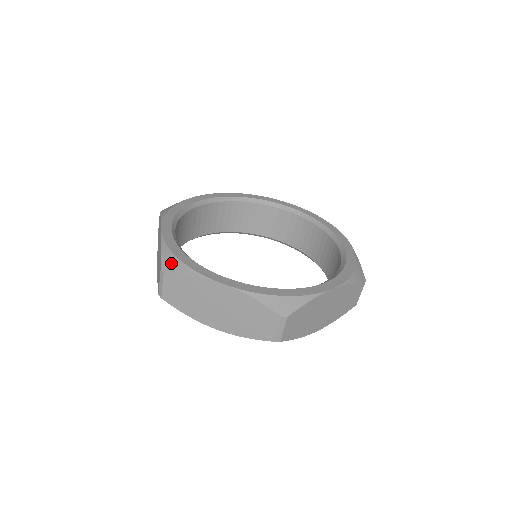
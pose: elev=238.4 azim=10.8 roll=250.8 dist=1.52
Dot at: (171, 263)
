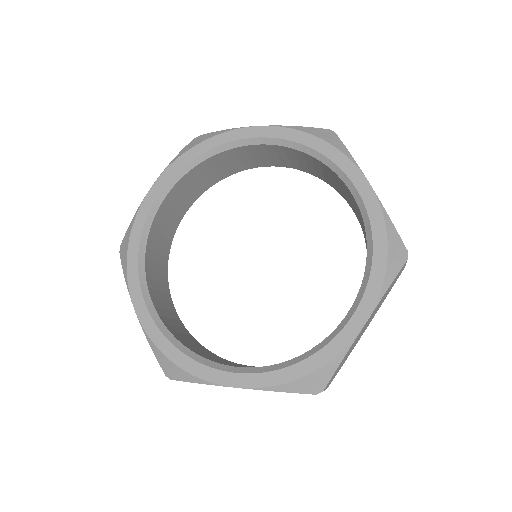
Dot at: (124, 247)
